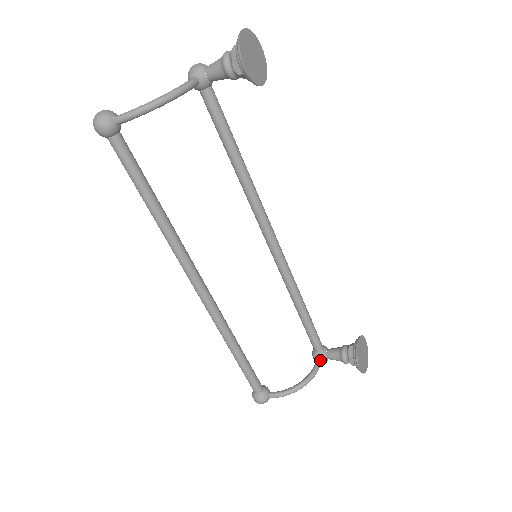
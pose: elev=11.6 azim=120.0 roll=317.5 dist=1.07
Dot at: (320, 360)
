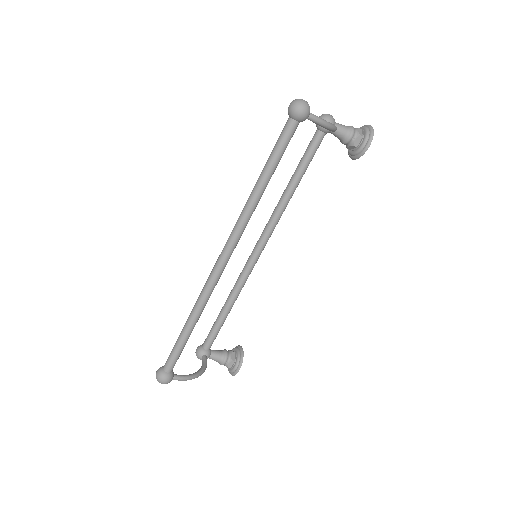
Dot at: (207, 357)
